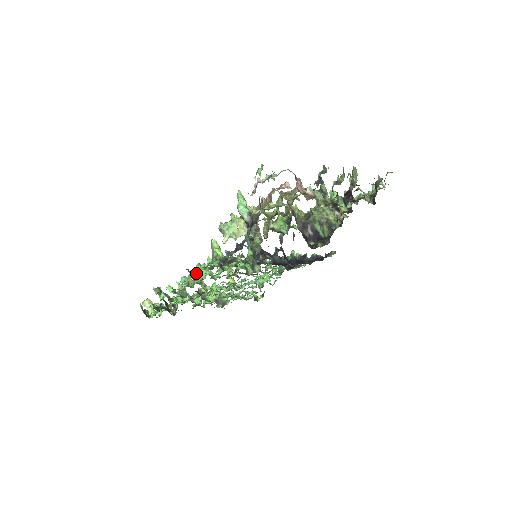
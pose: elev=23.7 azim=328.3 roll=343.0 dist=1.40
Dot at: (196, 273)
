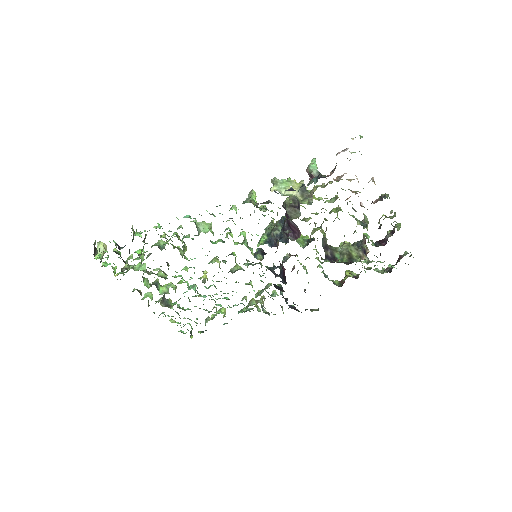
Dot at: (210, 214)
